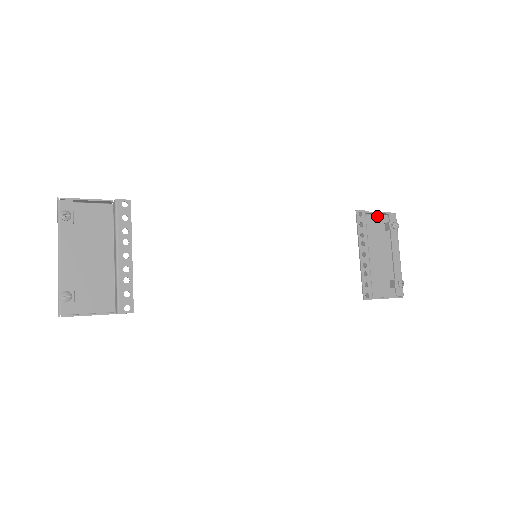
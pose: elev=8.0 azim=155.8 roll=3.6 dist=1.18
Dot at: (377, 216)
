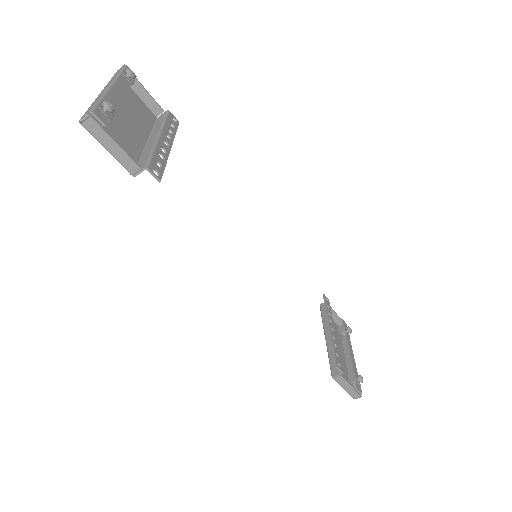
Dot at: occluded
